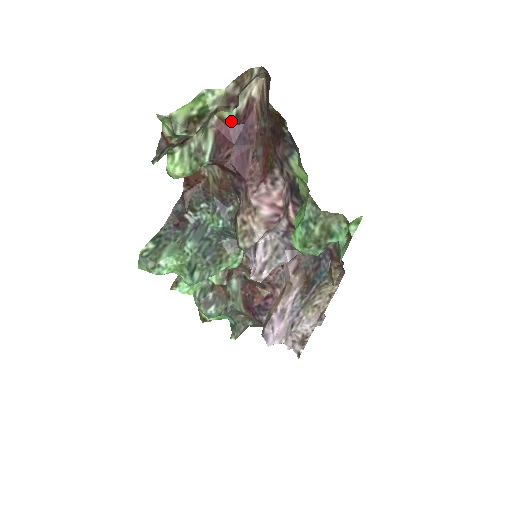
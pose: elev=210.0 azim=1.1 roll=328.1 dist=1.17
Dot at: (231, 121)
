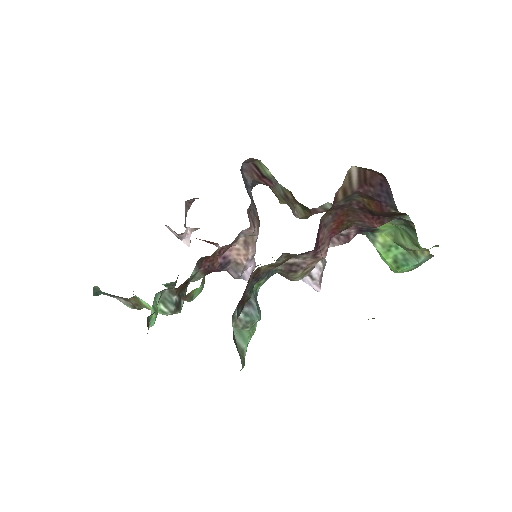
Dot at: occluded
